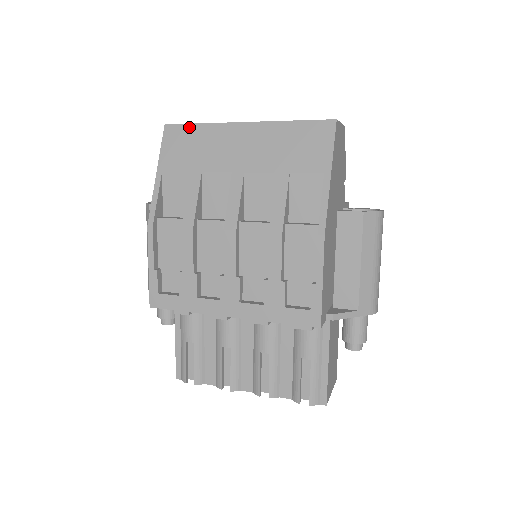
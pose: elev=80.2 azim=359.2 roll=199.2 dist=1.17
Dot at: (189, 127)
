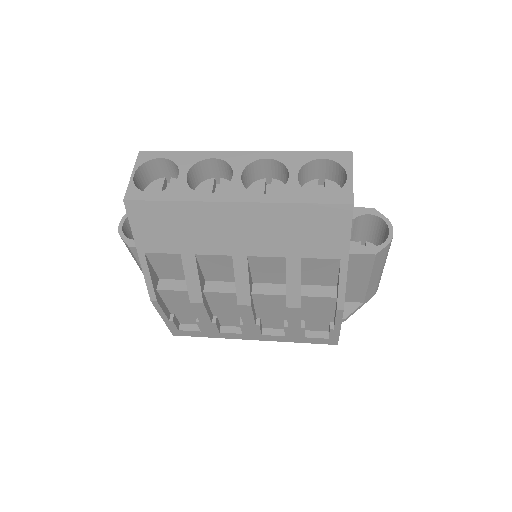
Dot at: (159, 205)
